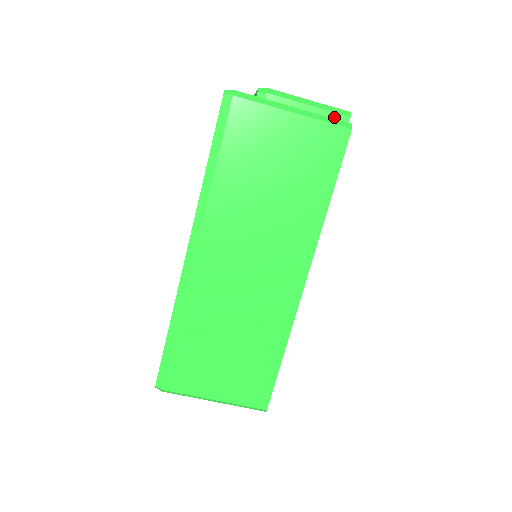
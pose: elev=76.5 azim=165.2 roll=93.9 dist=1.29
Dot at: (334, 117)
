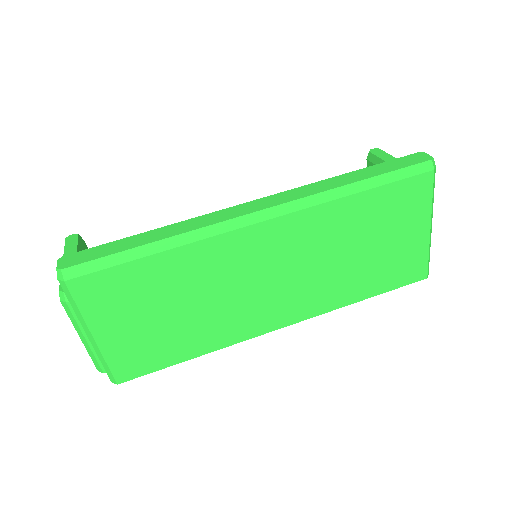
Dot at: occluded
